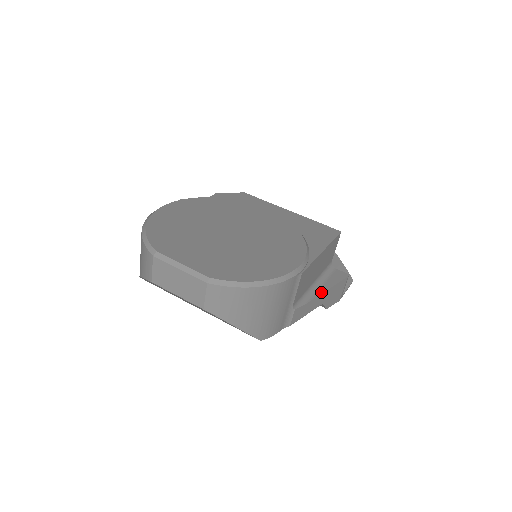
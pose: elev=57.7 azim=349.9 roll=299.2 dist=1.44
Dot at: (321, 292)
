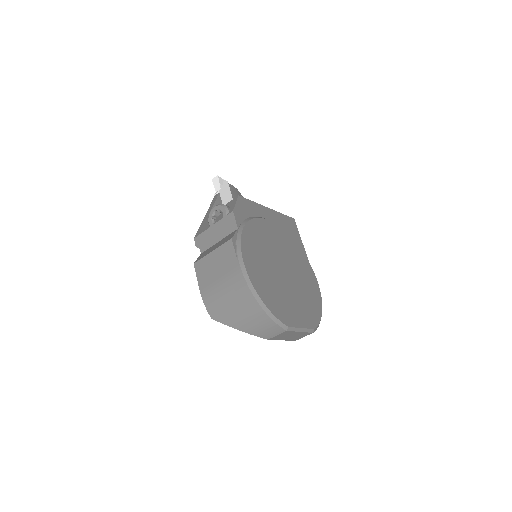
Dot at: occluded
